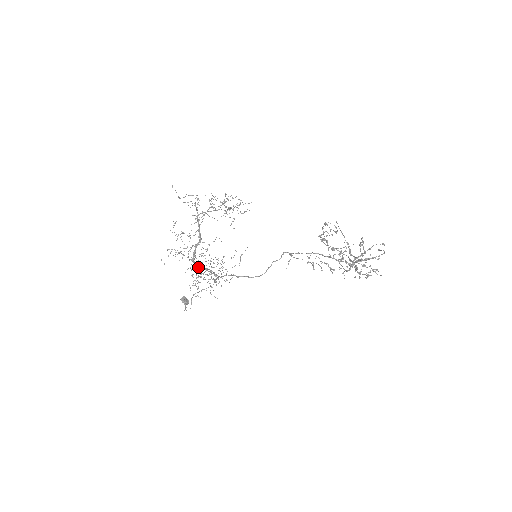
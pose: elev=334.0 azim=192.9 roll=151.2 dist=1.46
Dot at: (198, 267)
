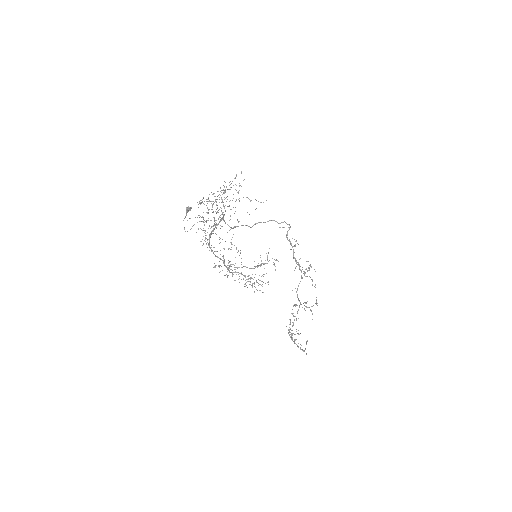
Dot at: occluded
